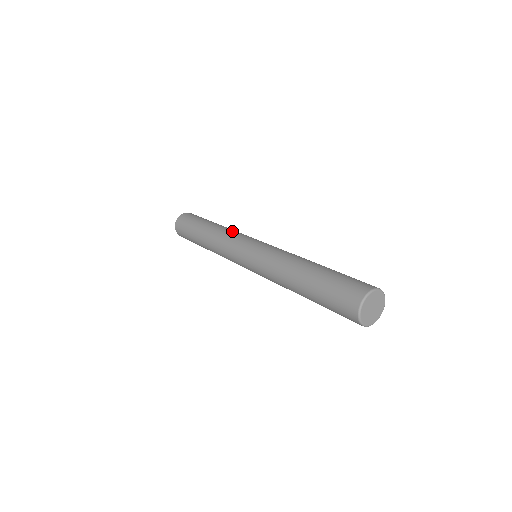
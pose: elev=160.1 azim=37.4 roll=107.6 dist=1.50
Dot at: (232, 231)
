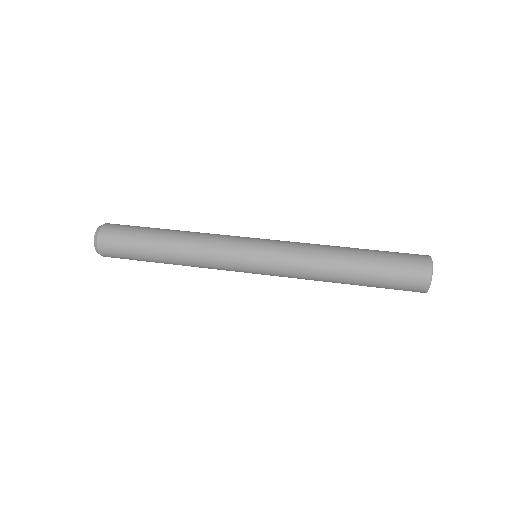
Dot at: (208, 237)
